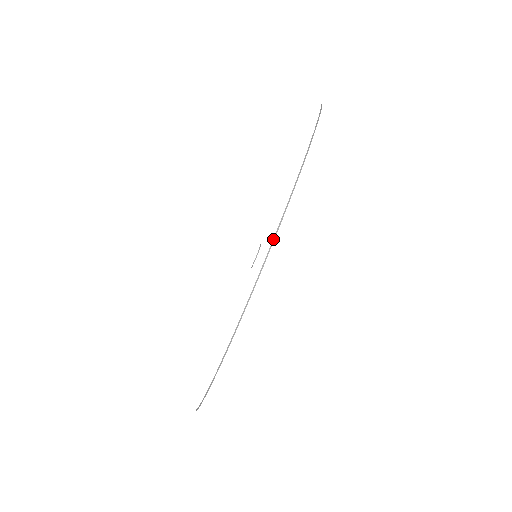
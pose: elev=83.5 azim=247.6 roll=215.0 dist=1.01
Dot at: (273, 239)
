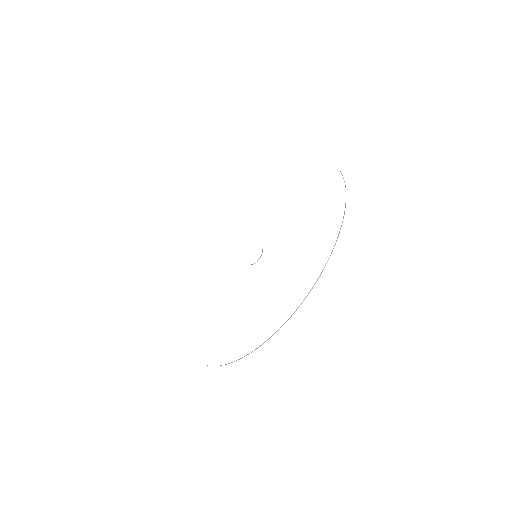
Dot at: occluded
